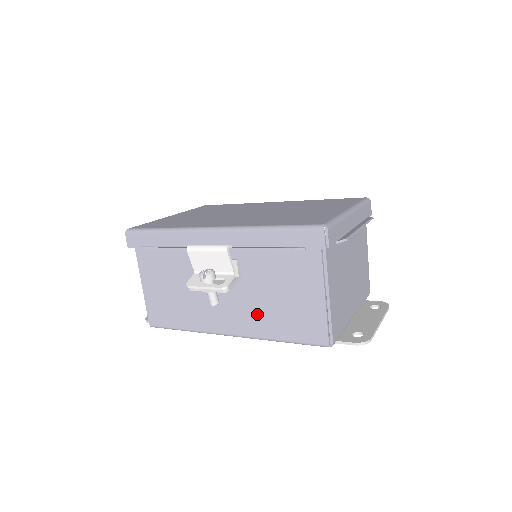
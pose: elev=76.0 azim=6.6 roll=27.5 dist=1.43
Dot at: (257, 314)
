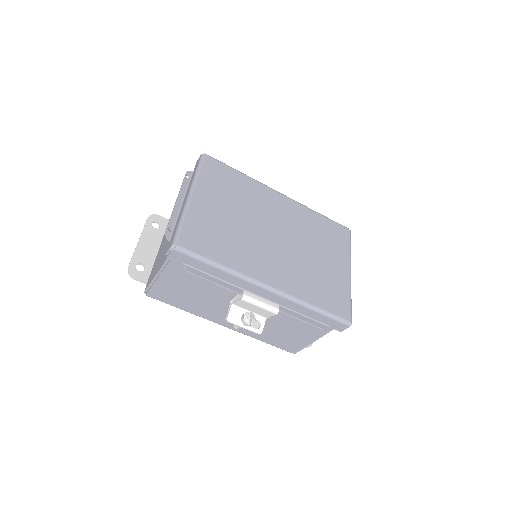
Dot at: occluded
